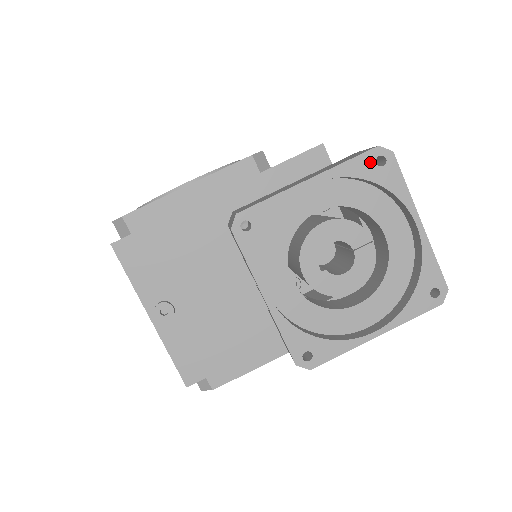
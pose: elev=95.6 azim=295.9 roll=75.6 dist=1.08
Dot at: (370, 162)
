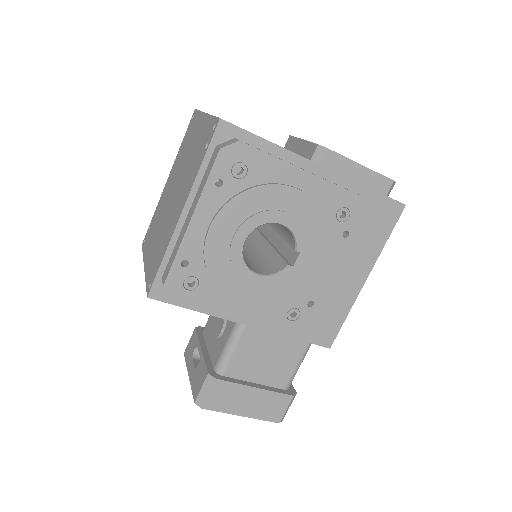
Dot at: occluded
